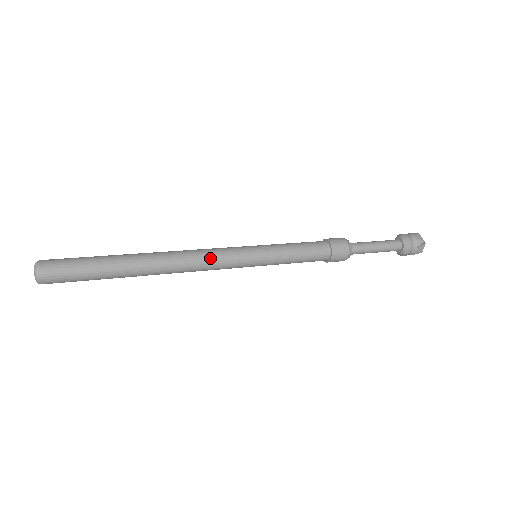
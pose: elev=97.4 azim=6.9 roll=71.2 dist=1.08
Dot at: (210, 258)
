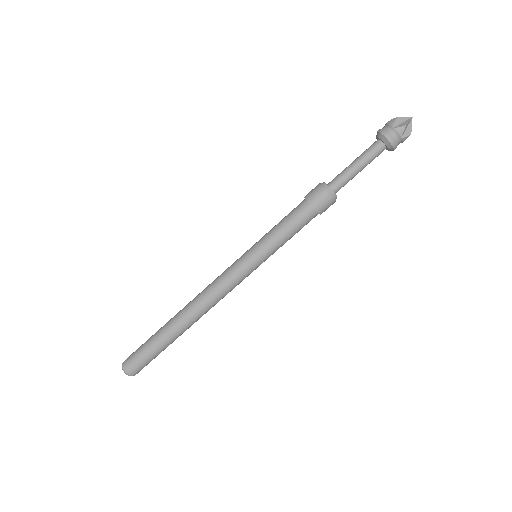
Dot at: (221, 289)
